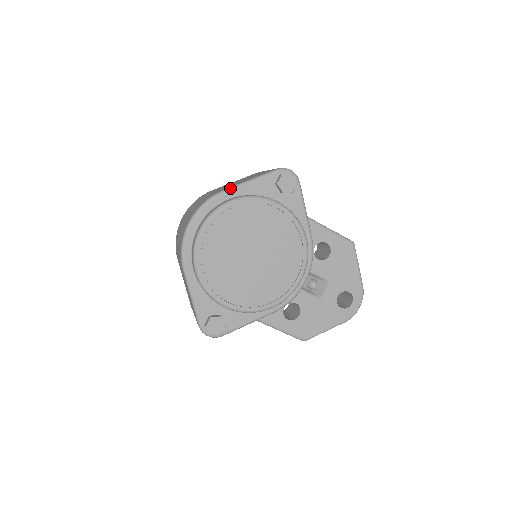
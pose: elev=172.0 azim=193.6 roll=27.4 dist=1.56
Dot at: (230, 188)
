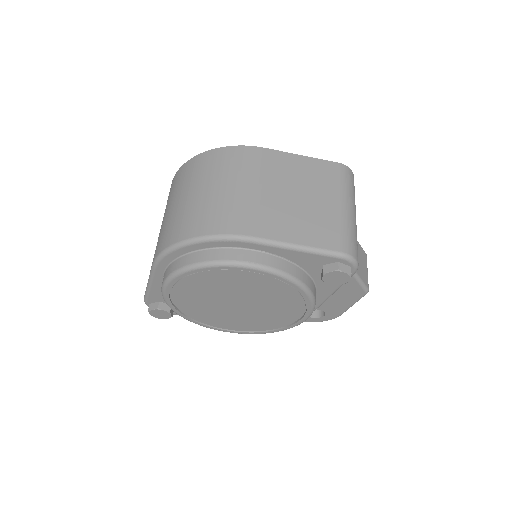
Dot at: (264, 242)
